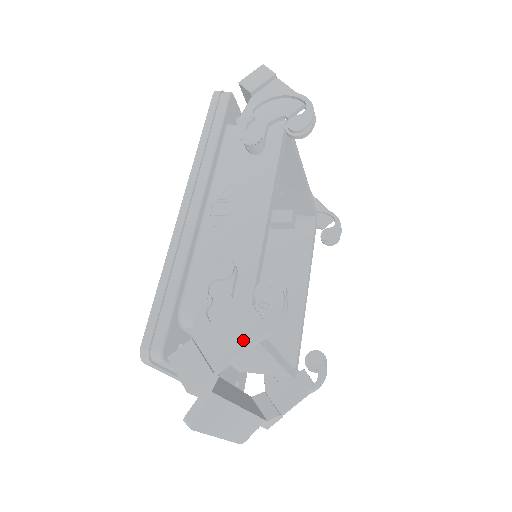
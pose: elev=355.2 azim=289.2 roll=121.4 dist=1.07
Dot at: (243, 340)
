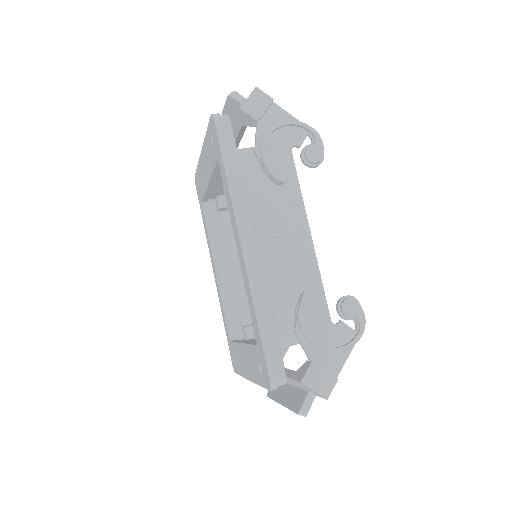
Dot at: (348, 349)
